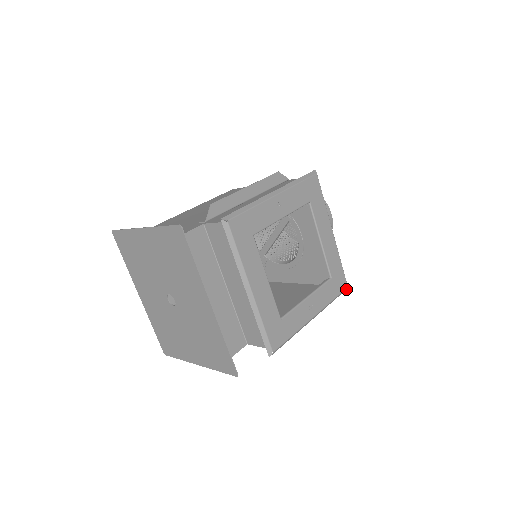
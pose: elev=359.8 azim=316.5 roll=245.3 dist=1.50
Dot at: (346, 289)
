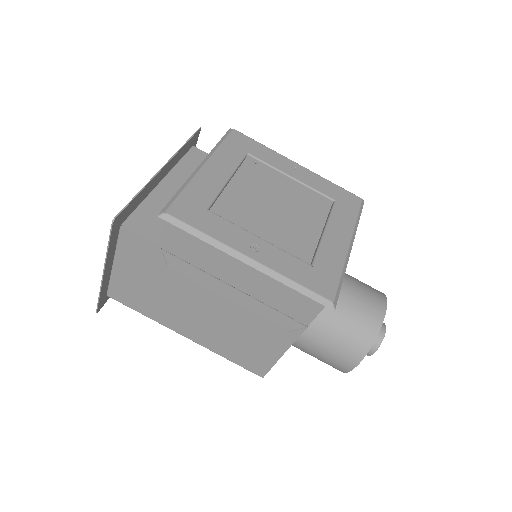
Dot at: (331, 308)
